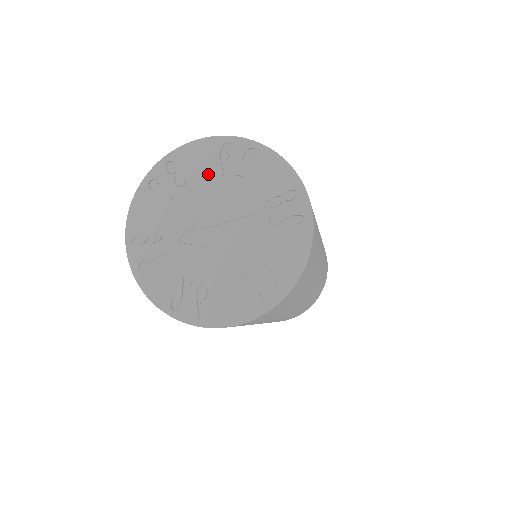
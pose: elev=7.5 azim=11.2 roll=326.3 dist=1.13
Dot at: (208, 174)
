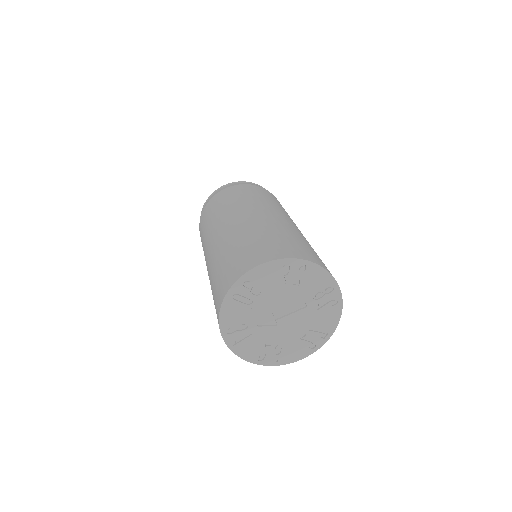
Dot at: (274, 284)
